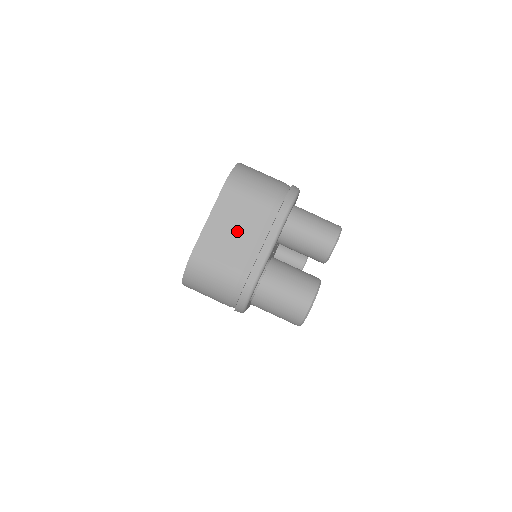
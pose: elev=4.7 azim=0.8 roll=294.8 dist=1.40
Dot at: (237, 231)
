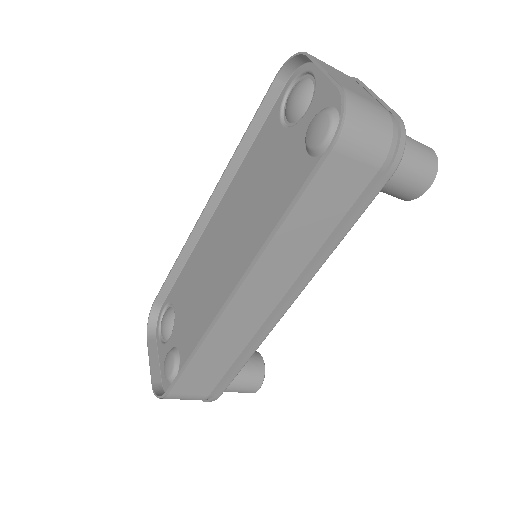
Dot at: (350, 83)
